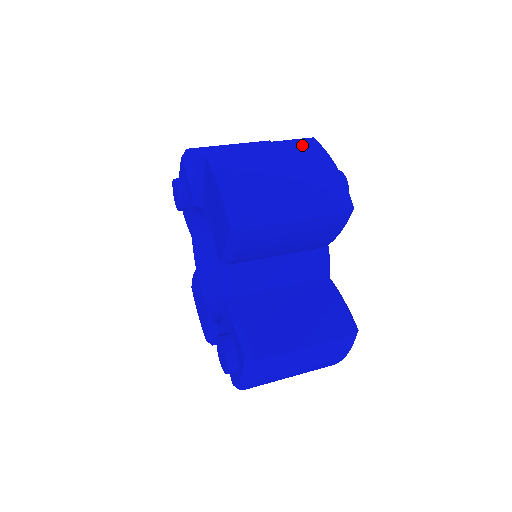
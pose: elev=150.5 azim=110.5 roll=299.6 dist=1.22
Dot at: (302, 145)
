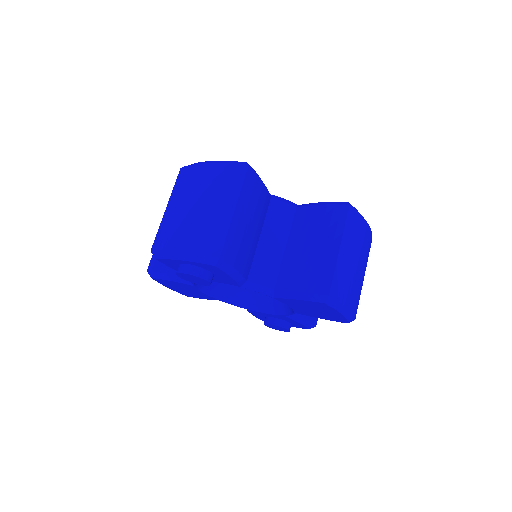
Dot at: (353, 226)
